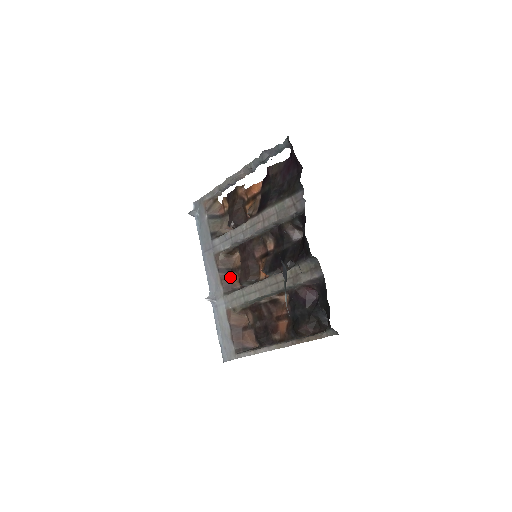
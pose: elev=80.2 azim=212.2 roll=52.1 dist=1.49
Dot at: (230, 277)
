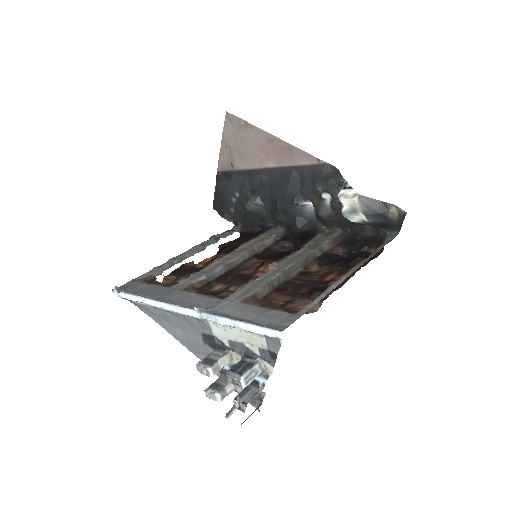
Dot at: (219, 296)
